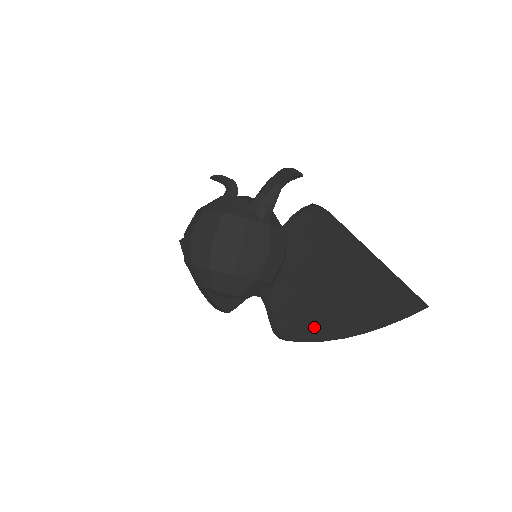
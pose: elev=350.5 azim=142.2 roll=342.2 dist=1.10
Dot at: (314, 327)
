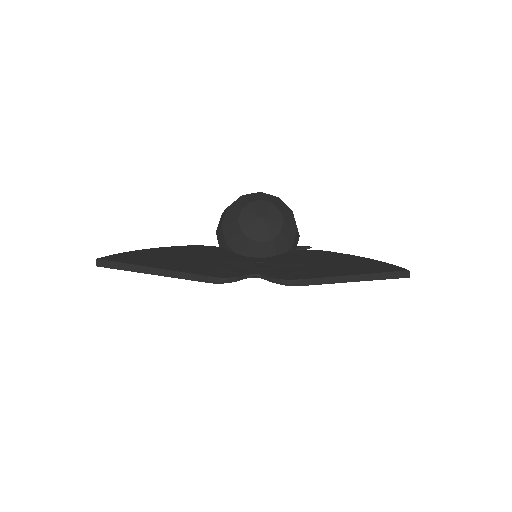
Dot at: occluded
